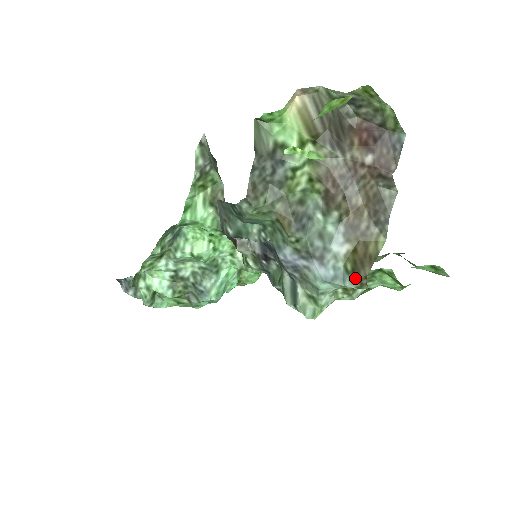
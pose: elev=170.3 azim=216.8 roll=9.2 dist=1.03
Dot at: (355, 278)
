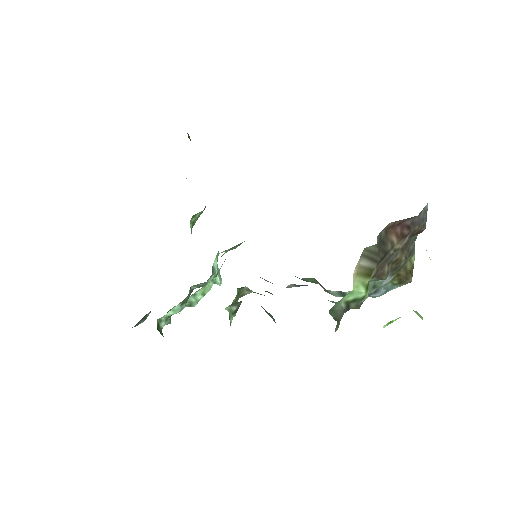
Dot at: (402, 285)
